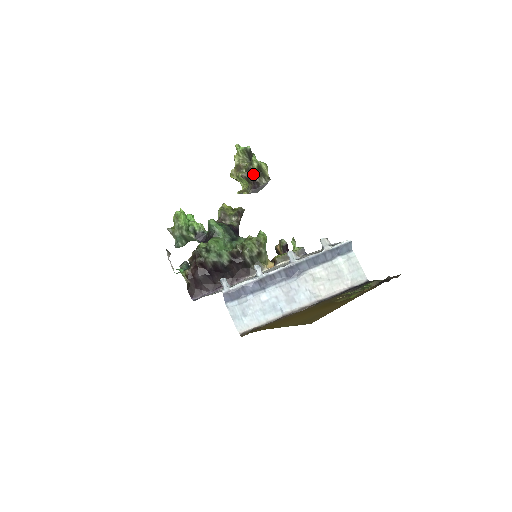
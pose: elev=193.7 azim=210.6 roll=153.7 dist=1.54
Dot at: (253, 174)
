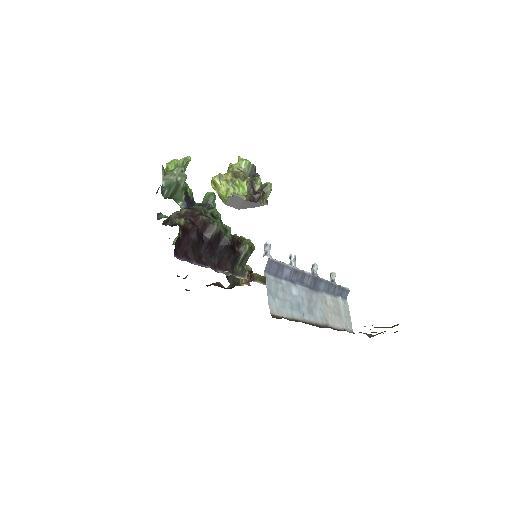
Dot at: occluded
